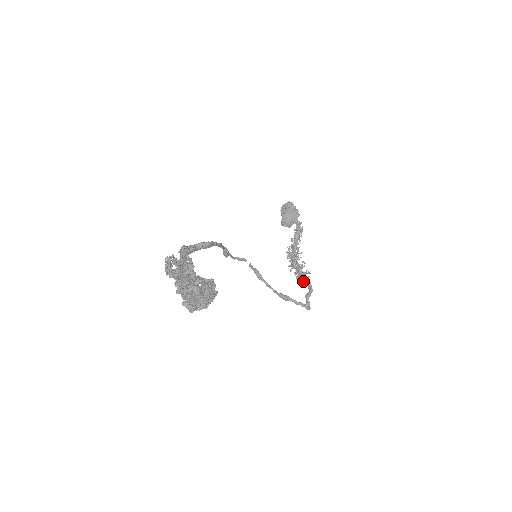
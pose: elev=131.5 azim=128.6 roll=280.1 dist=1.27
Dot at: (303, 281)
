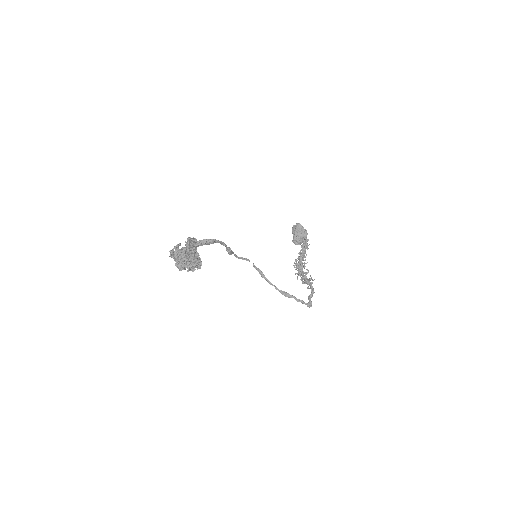
Dot at: (308, 286)
